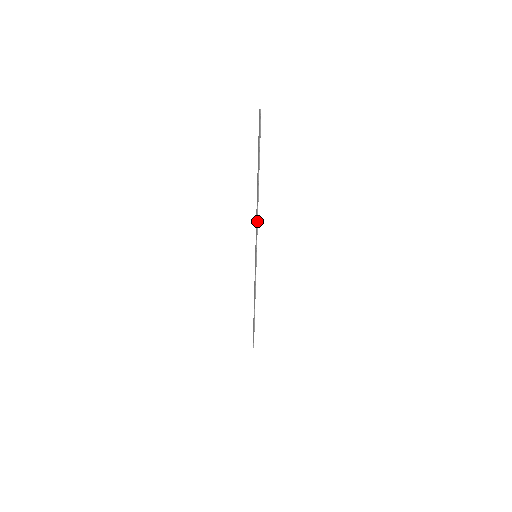
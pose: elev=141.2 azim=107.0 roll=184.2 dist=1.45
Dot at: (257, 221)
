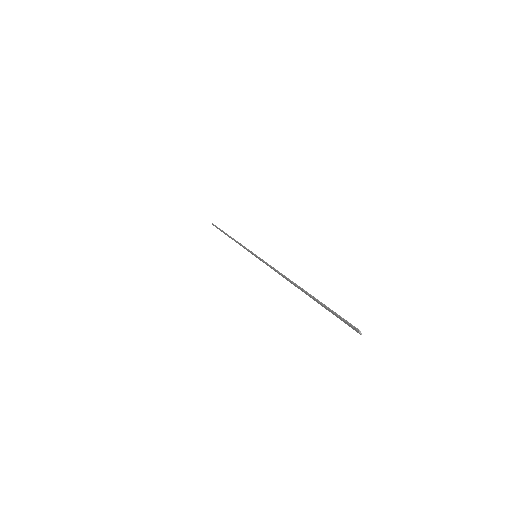
Dot at: (277, 272)
